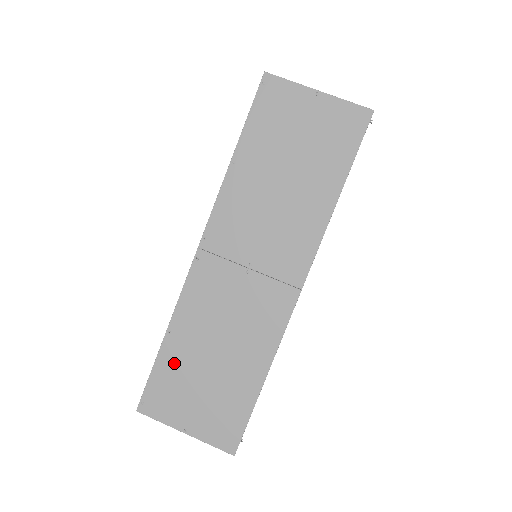
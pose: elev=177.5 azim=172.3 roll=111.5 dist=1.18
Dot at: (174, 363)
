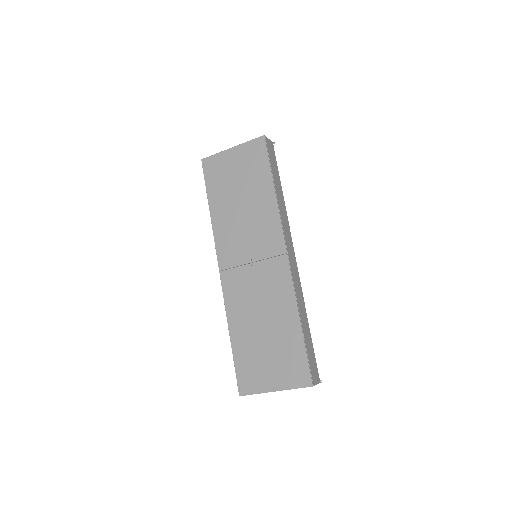
Dot at: (244, 349)
